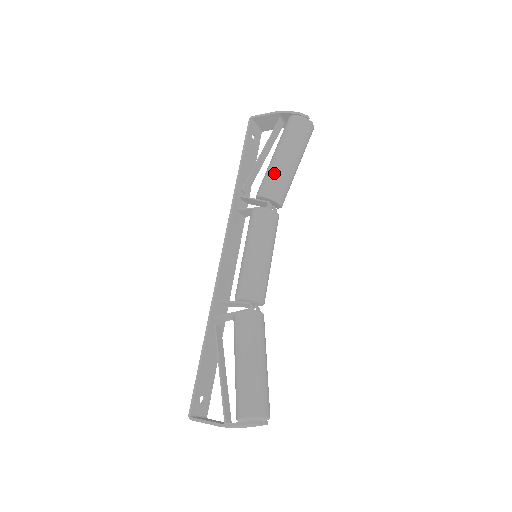
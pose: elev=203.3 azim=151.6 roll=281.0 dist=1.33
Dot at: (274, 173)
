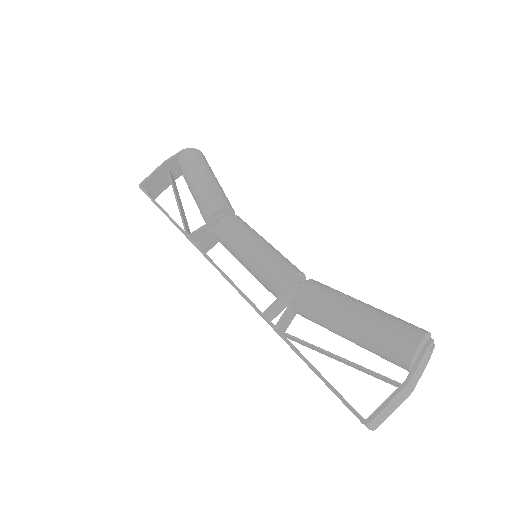
Dot at: (207, 191)
